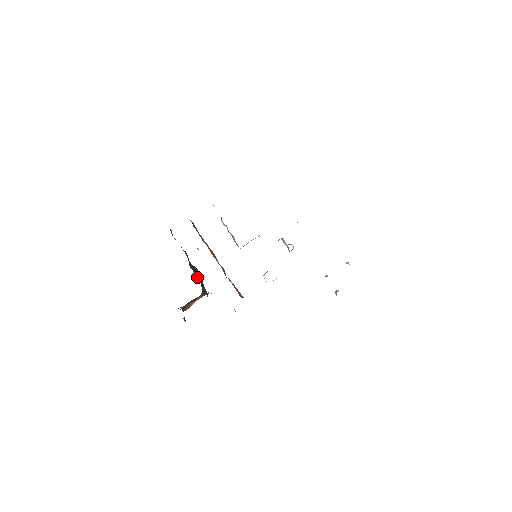
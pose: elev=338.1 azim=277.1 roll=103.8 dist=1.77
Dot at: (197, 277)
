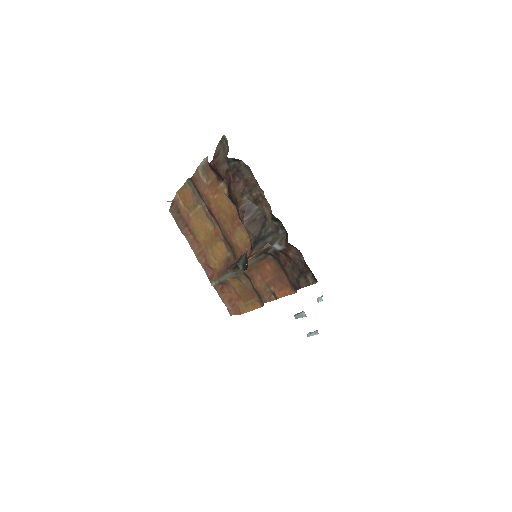
Dot at: (249, 226)
